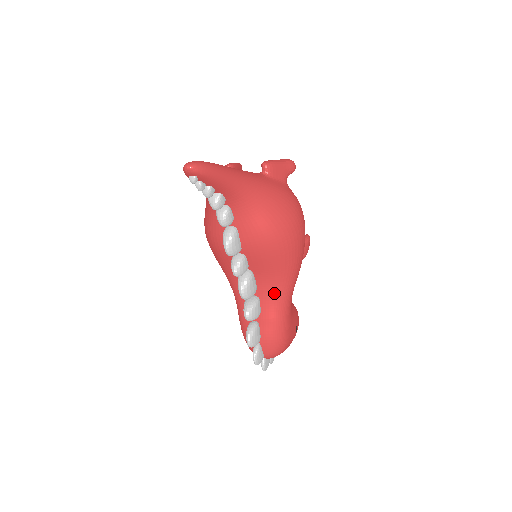
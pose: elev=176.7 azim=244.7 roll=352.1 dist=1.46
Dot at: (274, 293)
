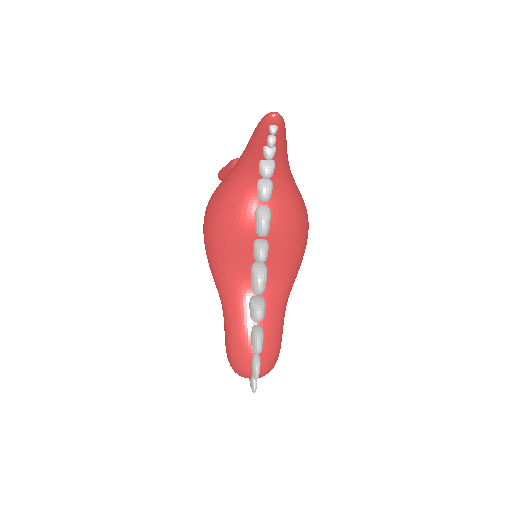
Dot at: (279, 293)
